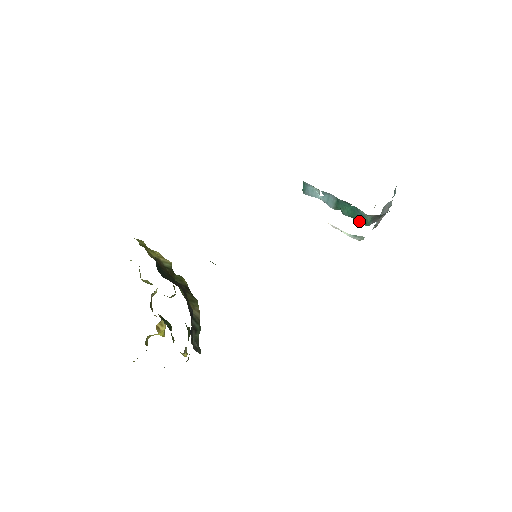
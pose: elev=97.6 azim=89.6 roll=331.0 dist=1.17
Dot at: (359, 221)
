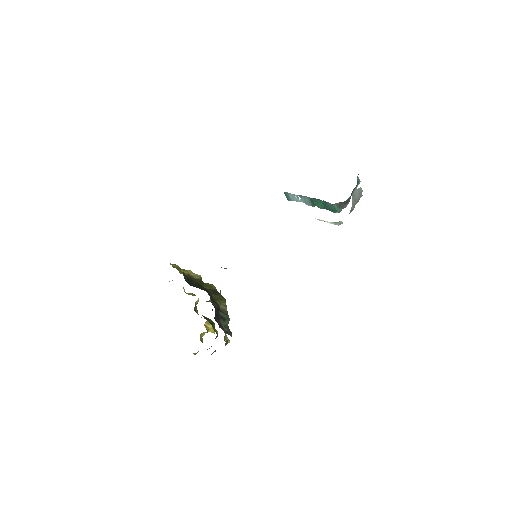
Dot at: (331, 210)
